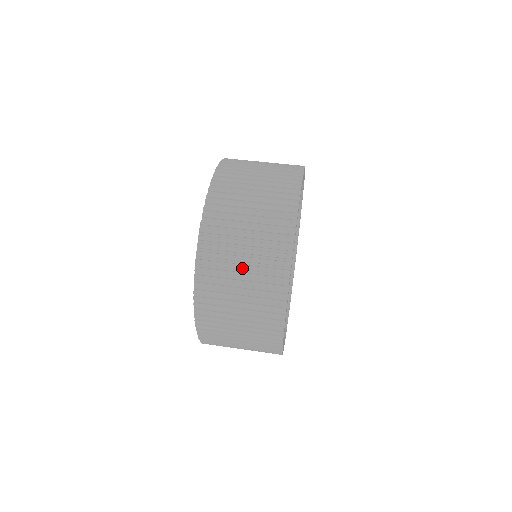
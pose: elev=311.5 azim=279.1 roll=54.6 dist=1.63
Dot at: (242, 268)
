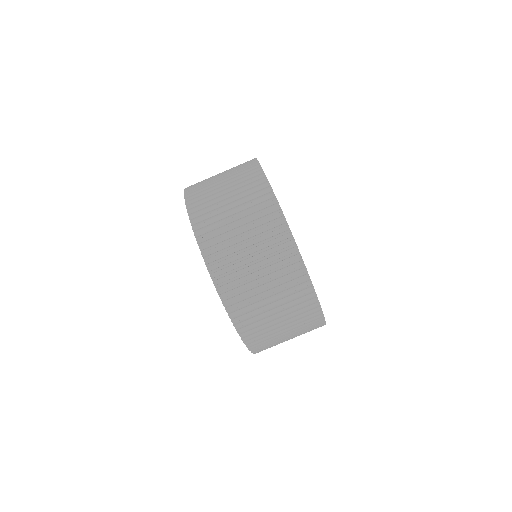
Dot at: occluded
